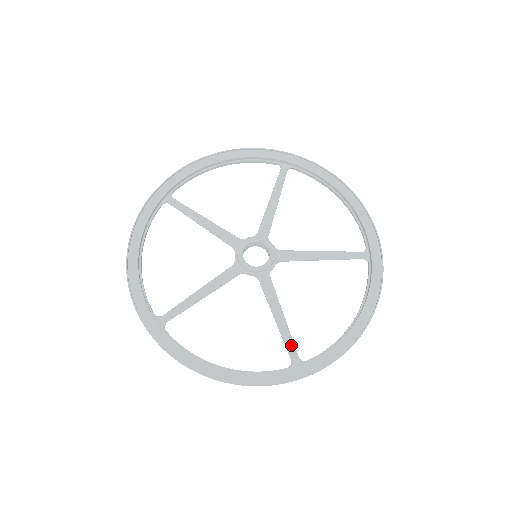
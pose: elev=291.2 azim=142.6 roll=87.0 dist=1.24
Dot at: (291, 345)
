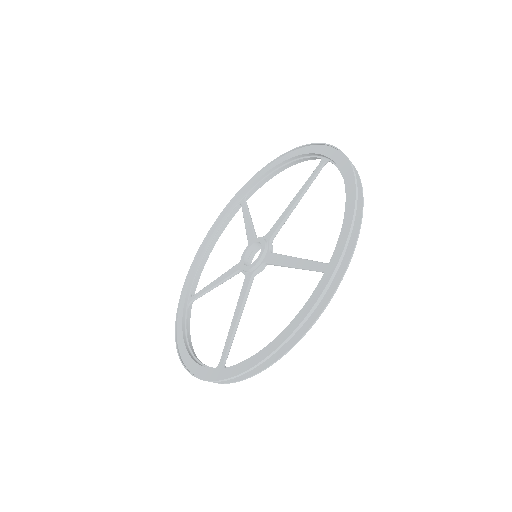
Dot at: (226, 348)
